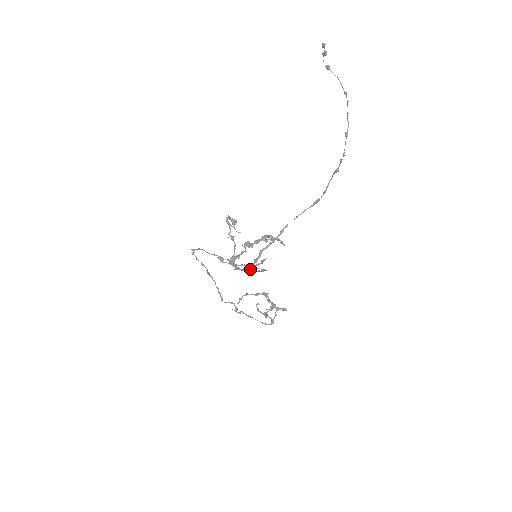
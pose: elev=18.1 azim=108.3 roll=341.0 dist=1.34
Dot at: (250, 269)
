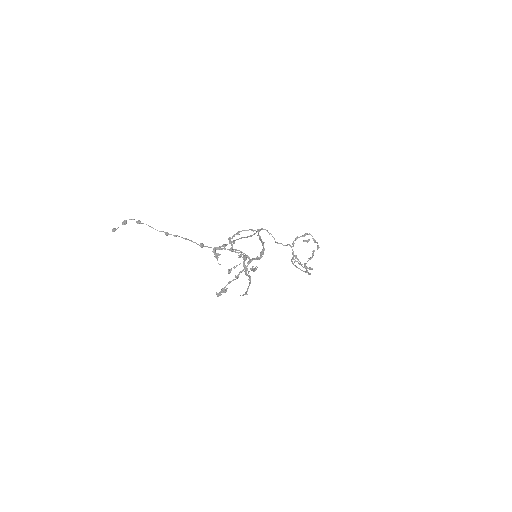
Dot at: (248, 279)
